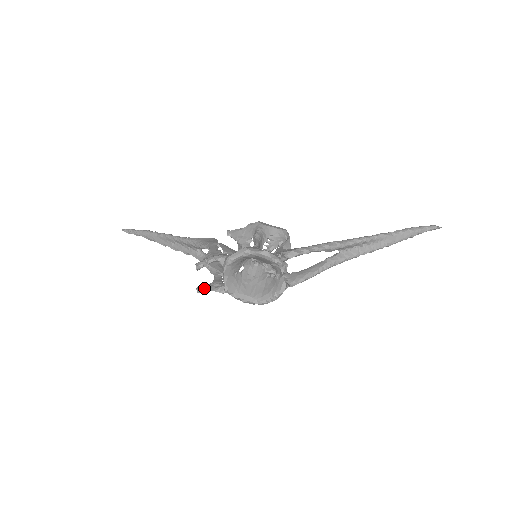
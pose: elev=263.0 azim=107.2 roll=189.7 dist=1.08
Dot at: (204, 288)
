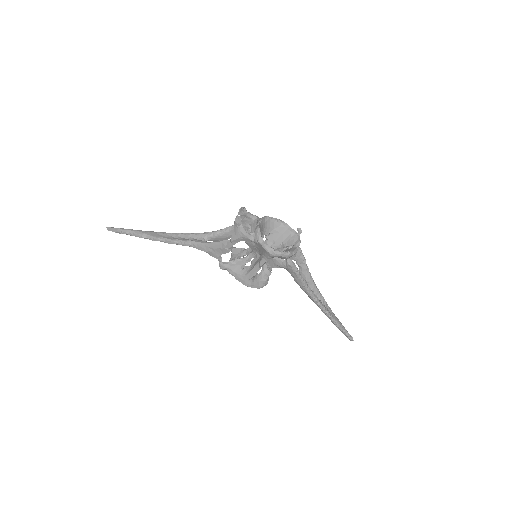
Dot at: (239, 222)
